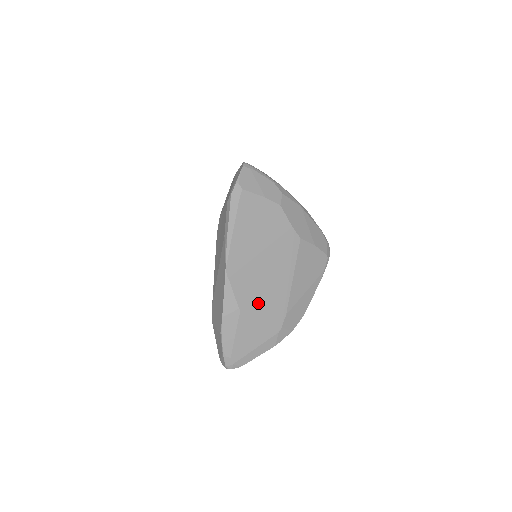
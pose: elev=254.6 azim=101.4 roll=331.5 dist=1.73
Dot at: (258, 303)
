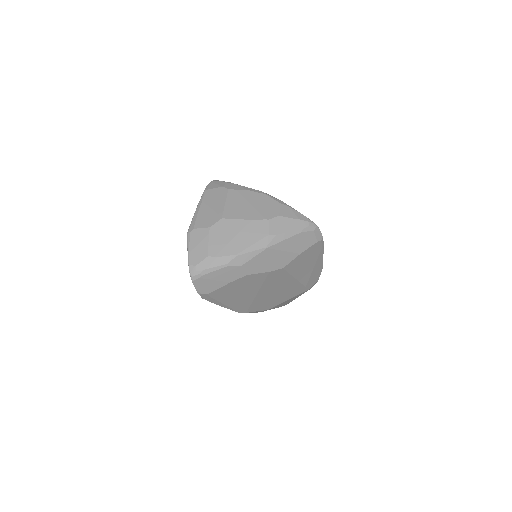
Dot at: (279, 300)
